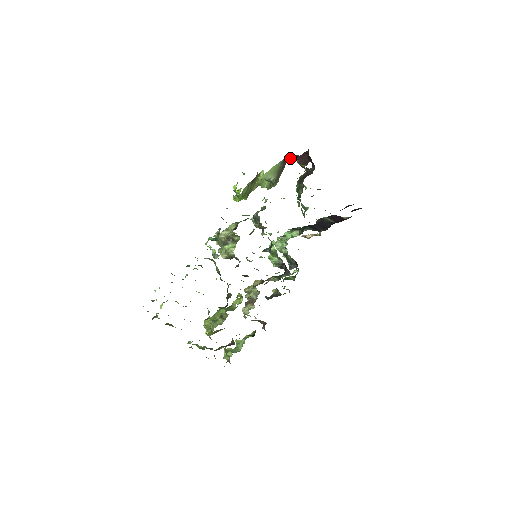
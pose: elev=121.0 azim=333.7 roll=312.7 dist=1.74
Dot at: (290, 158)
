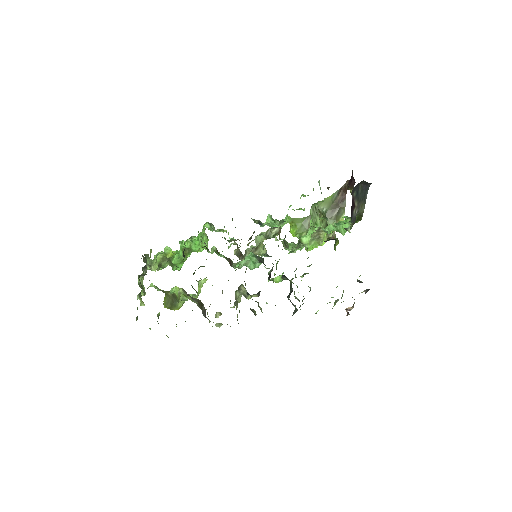
Dot at: (346, 188)
